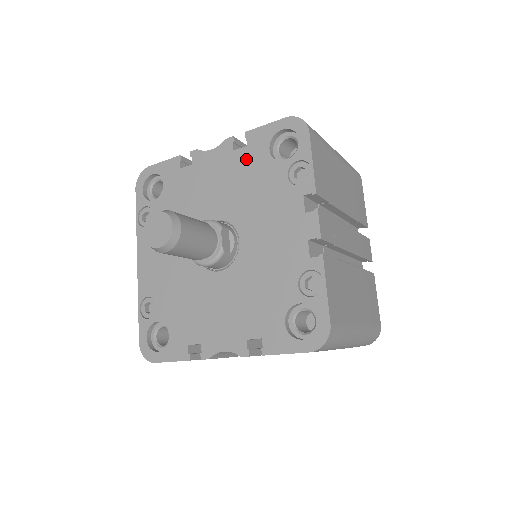
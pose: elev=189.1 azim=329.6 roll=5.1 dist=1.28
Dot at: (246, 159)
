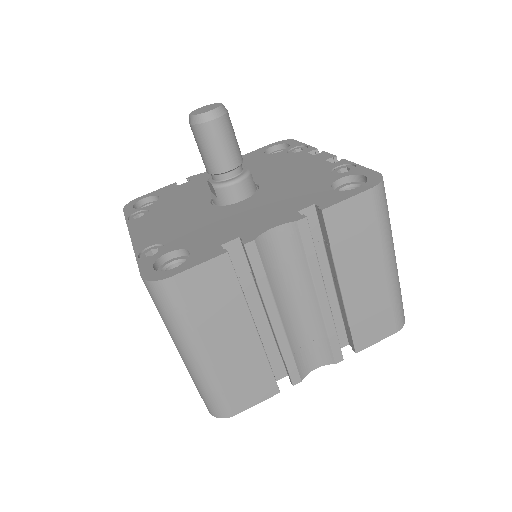
Dot at: (245, 162)
